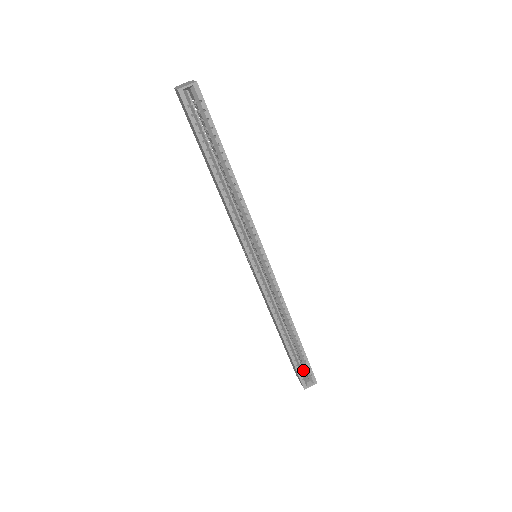
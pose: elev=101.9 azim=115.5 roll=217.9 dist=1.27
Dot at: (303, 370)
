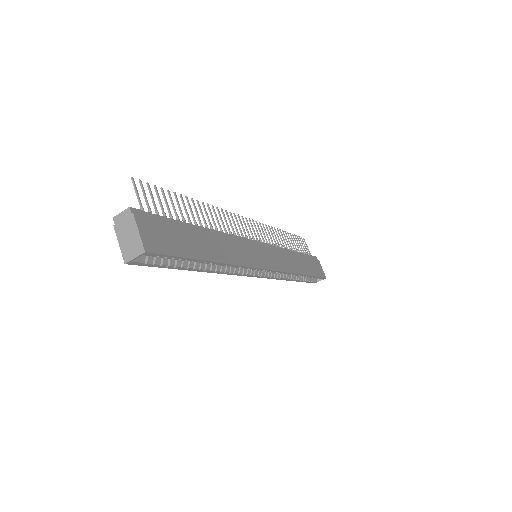
Dot at: occluded
